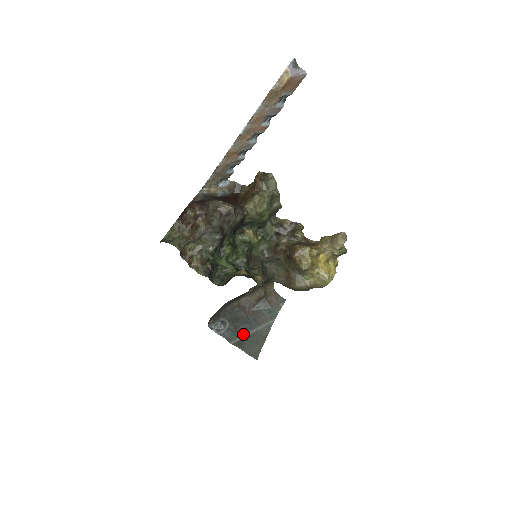
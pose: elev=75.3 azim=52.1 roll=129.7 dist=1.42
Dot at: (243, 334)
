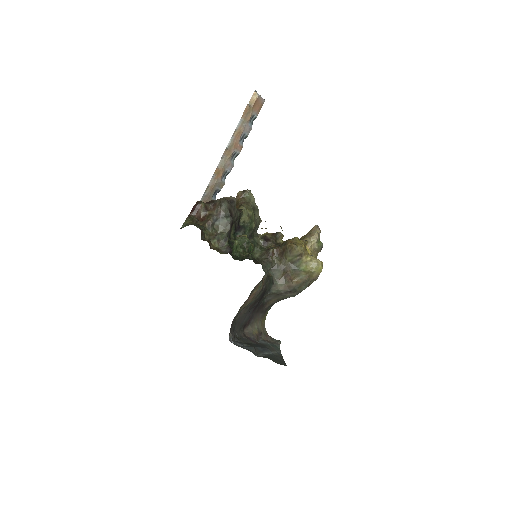
Dot at: (262, 353)
